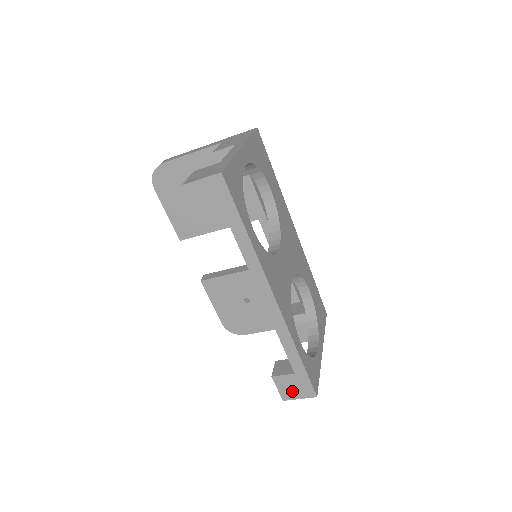
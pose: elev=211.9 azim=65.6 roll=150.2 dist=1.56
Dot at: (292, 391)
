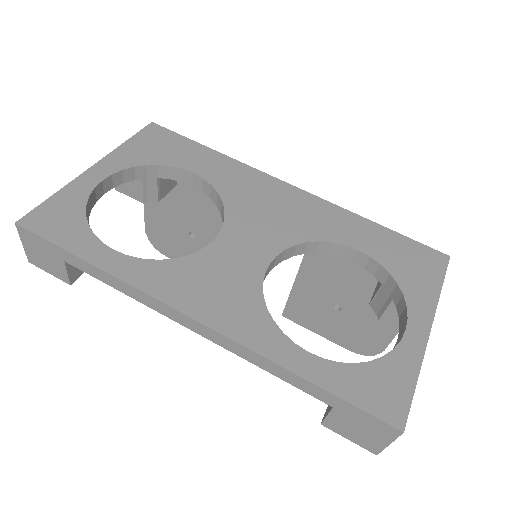
Dot at: (365, 436)
